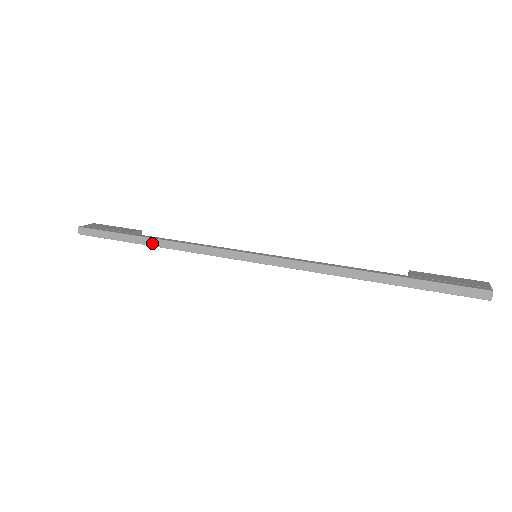
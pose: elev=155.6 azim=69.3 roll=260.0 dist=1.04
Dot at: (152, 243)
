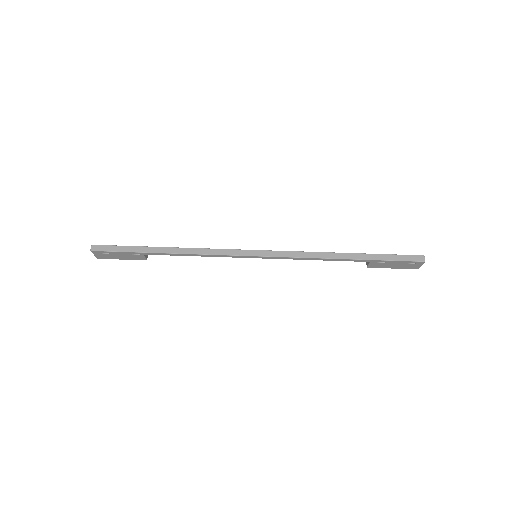
Dot at: (166, 251)
